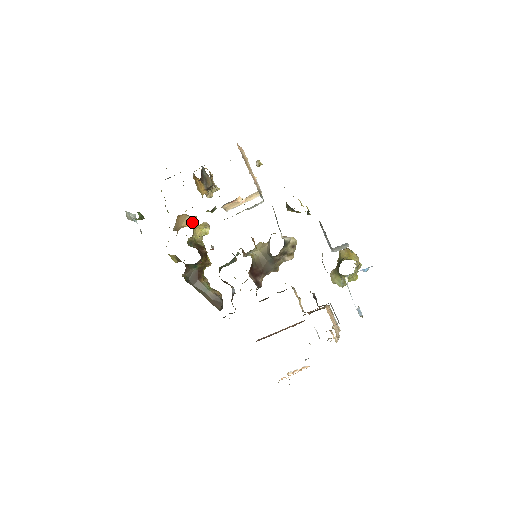
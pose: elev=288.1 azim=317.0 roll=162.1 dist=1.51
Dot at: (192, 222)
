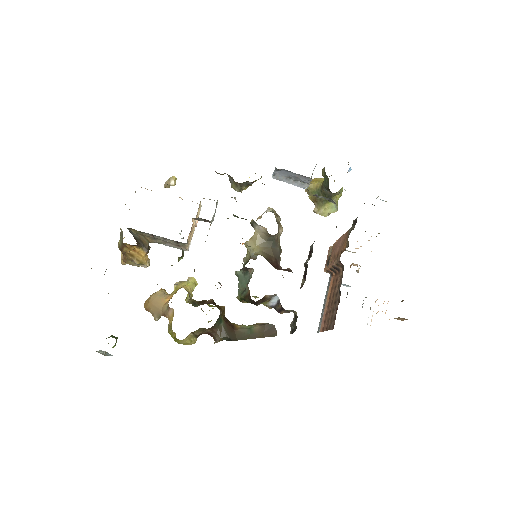
Dot at: (175, 284)
